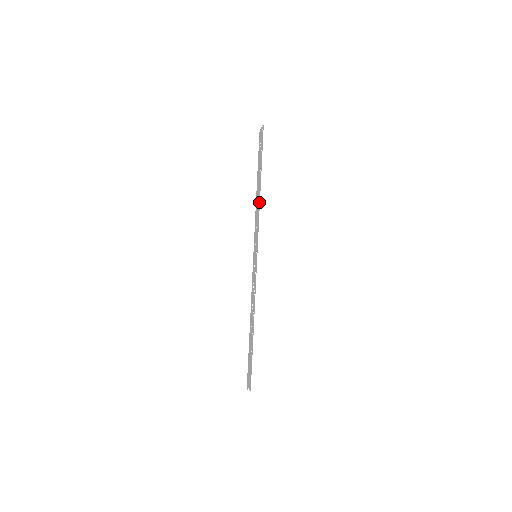
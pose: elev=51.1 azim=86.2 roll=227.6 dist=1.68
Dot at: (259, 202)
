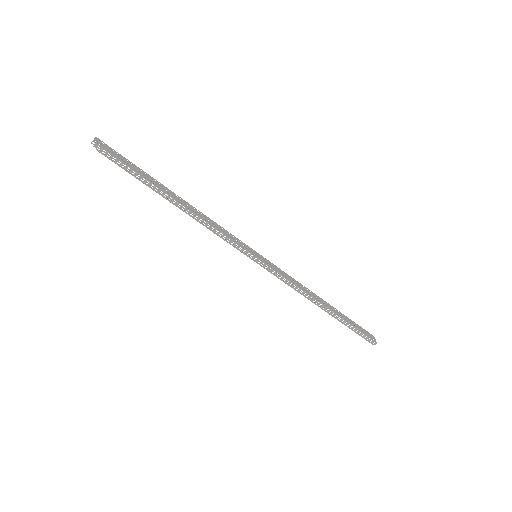
Dot at: occluded
